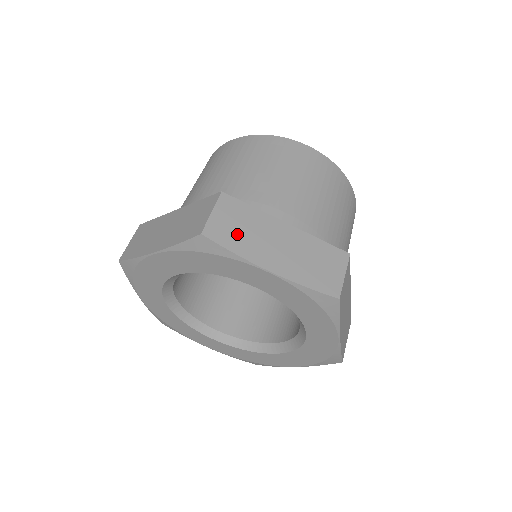
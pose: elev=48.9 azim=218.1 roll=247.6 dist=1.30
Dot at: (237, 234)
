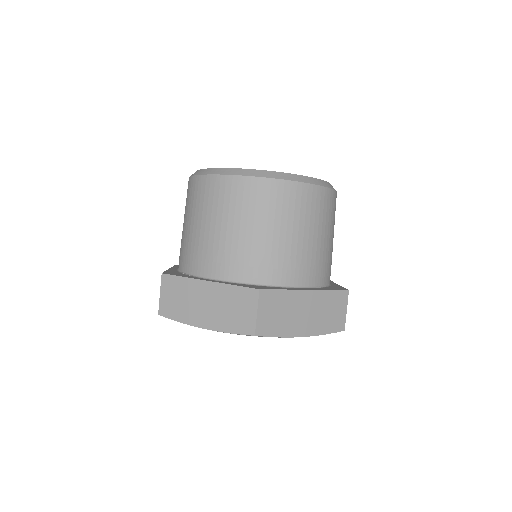
Dot at: (178, 306)
